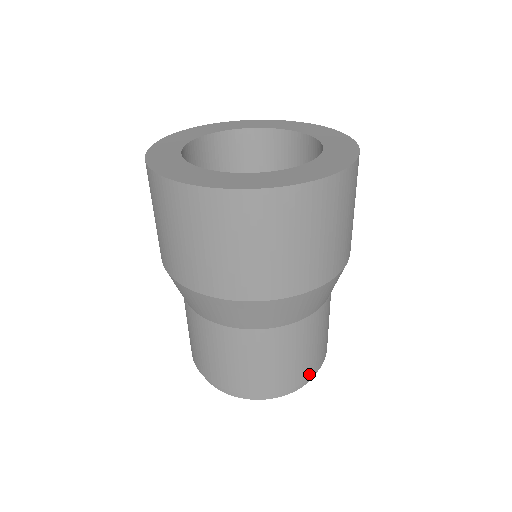
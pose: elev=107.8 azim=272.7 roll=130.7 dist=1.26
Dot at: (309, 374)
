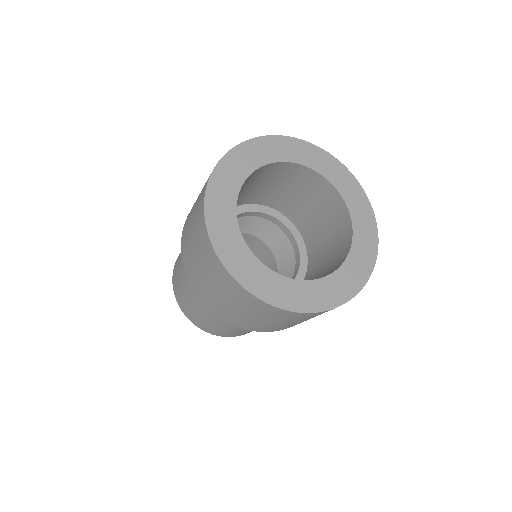
Dot at: (243, 334)
